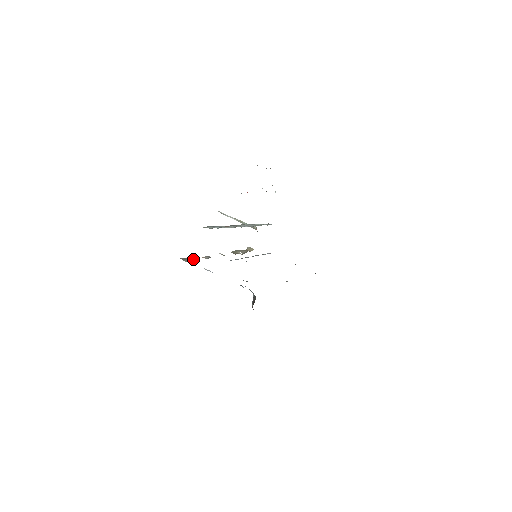
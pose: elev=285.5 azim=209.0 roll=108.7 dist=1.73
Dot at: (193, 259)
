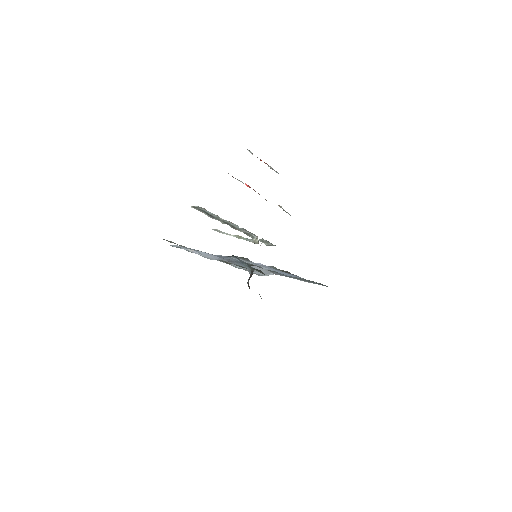
Dot at: (175, 243)
